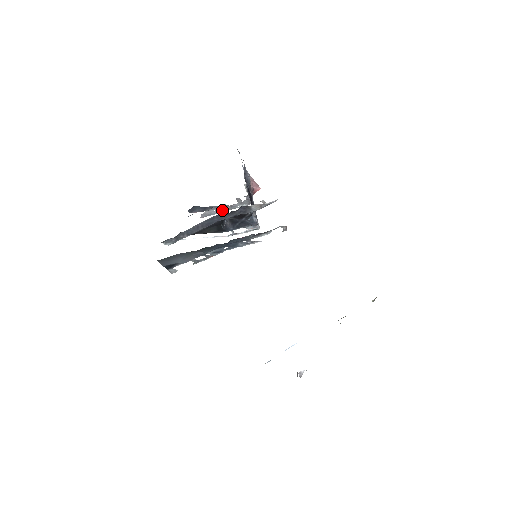
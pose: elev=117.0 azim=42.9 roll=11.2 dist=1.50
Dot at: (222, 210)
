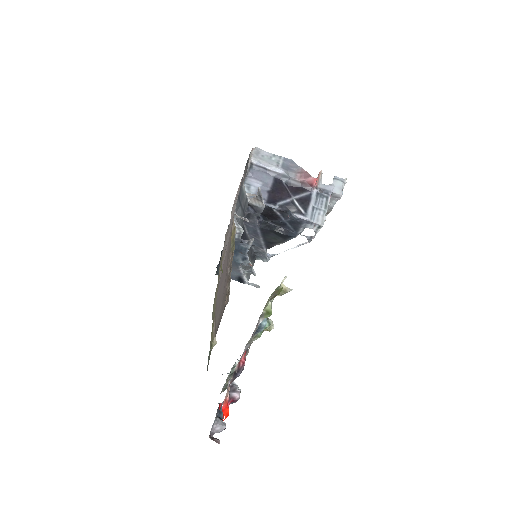
Dot at: occluded
